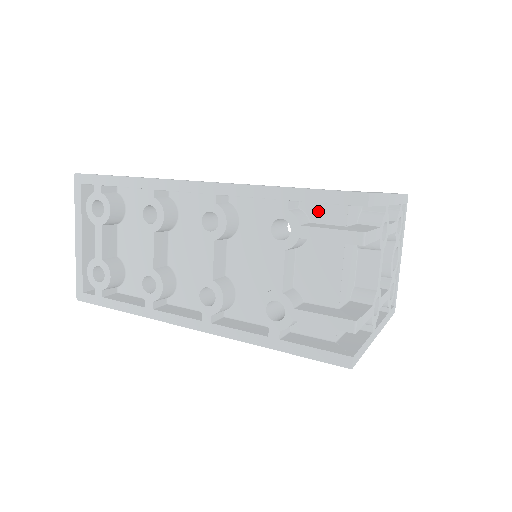
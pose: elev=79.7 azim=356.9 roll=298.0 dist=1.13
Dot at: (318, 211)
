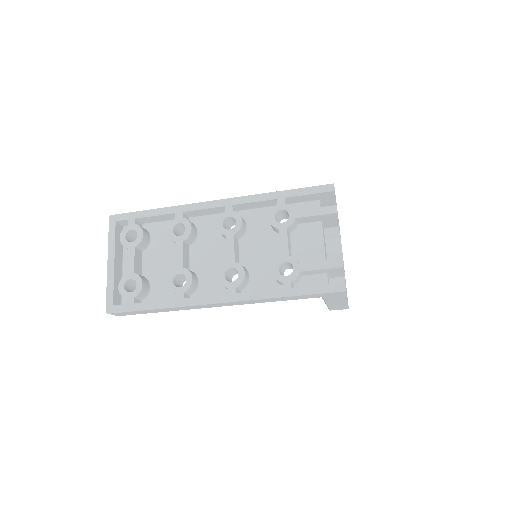
Dot at: (301, 207)
